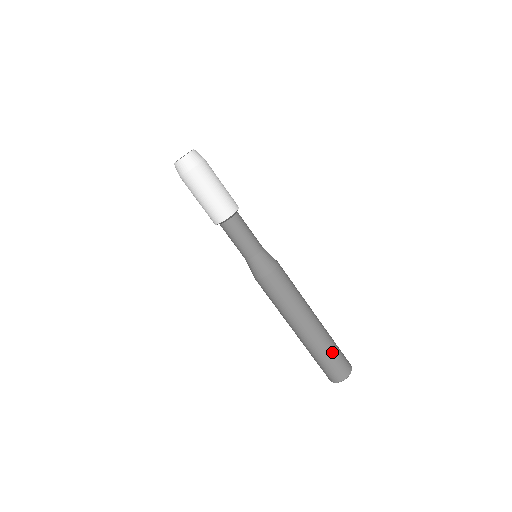
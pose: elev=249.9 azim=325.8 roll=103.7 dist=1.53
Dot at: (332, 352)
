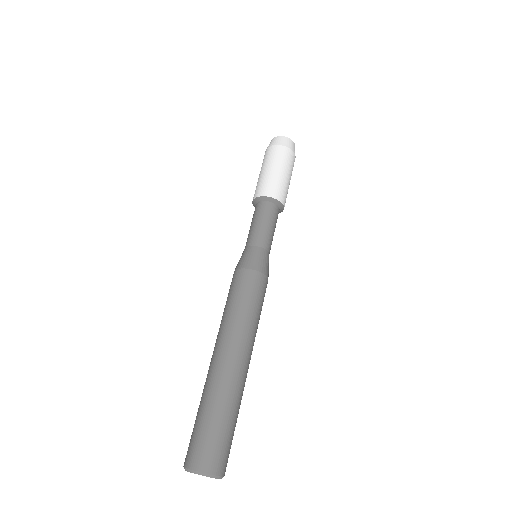
Dot at: (235, 422)
